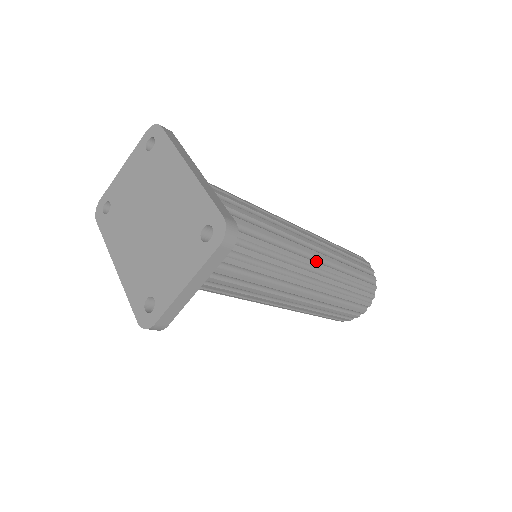
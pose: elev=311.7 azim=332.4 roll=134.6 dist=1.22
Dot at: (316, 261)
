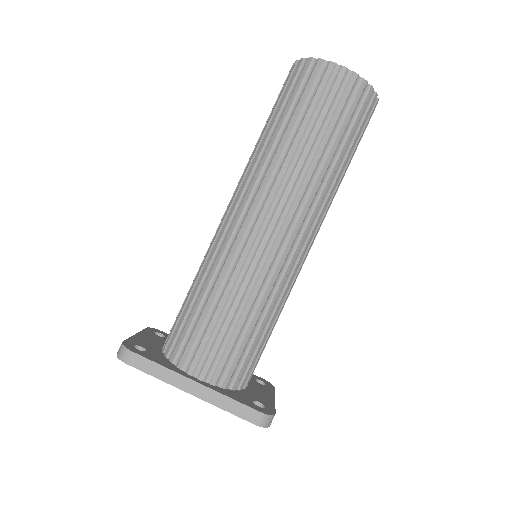
Dot at: (304, 227)
